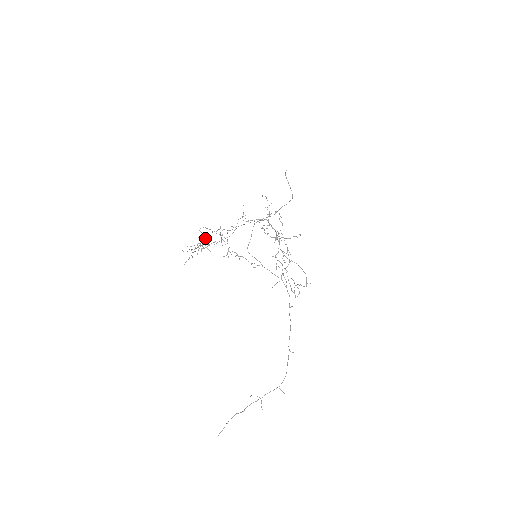
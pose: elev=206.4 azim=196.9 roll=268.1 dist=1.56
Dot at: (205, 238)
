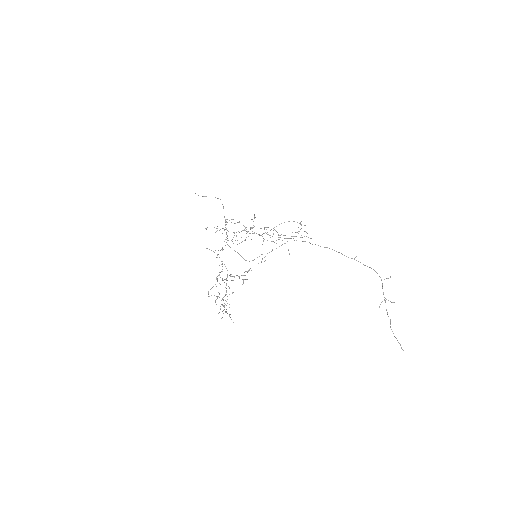
Dot at: occluded
